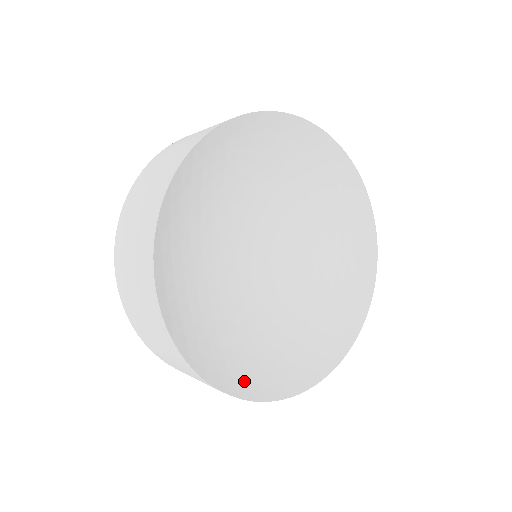
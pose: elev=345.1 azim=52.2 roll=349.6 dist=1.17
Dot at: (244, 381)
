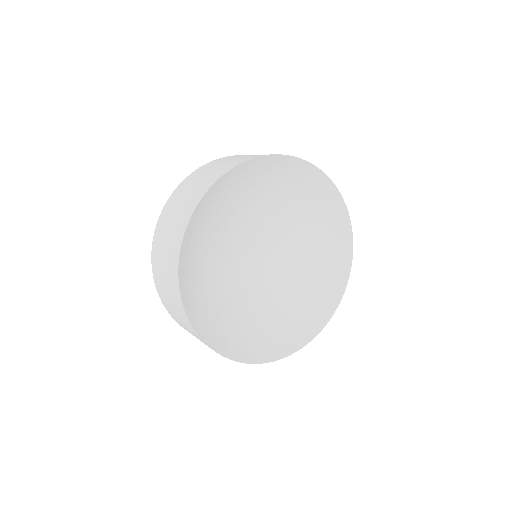
Dot at: (291, 340)
